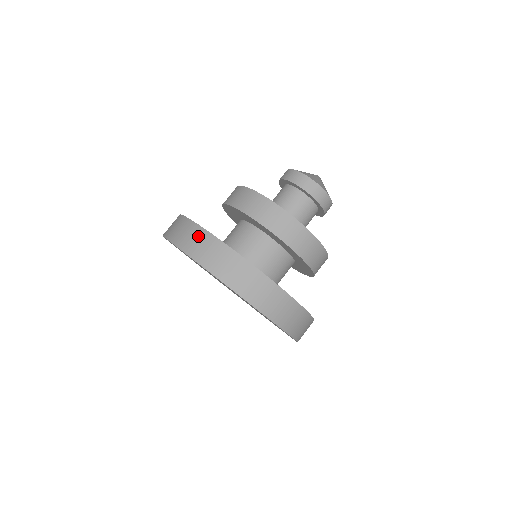
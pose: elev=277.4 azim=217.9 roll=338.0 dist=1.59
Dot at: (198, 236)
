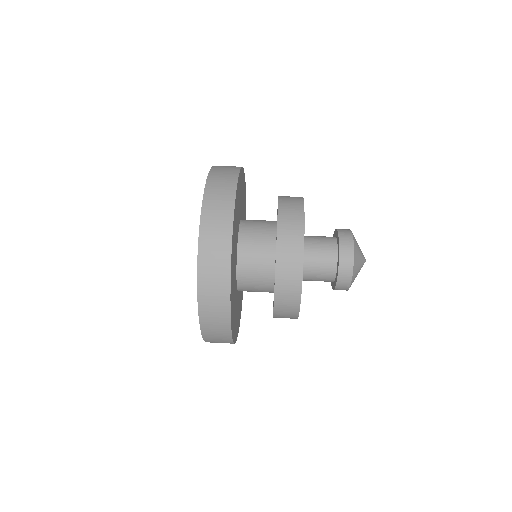
Dot at: occluded
